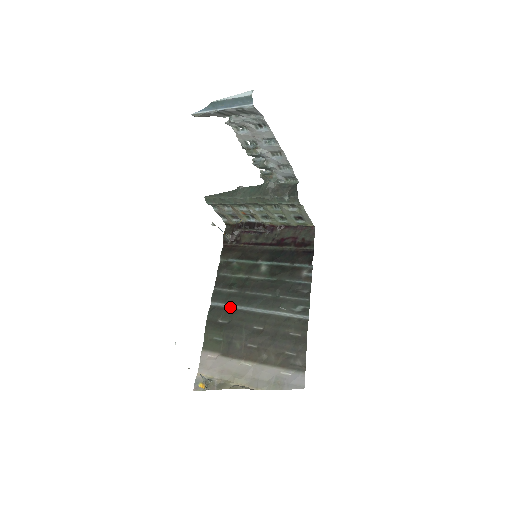
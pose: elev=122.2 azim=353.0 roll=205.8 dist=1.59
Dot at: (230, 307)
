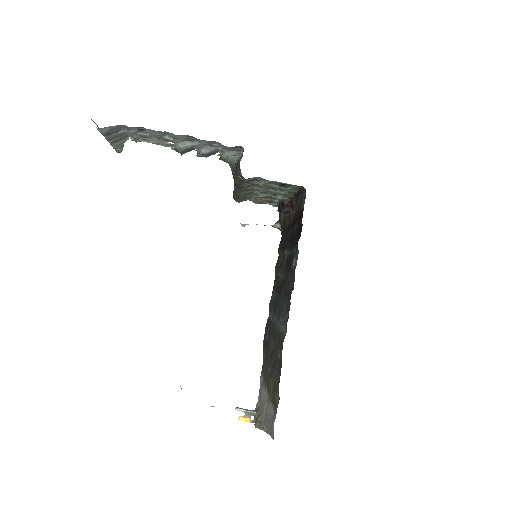
Dot at: (271, 318)
